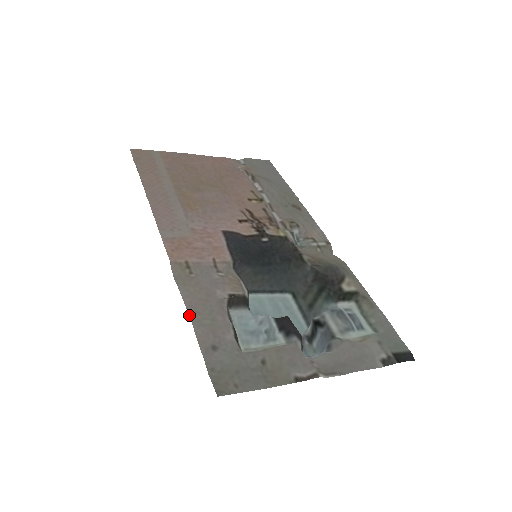
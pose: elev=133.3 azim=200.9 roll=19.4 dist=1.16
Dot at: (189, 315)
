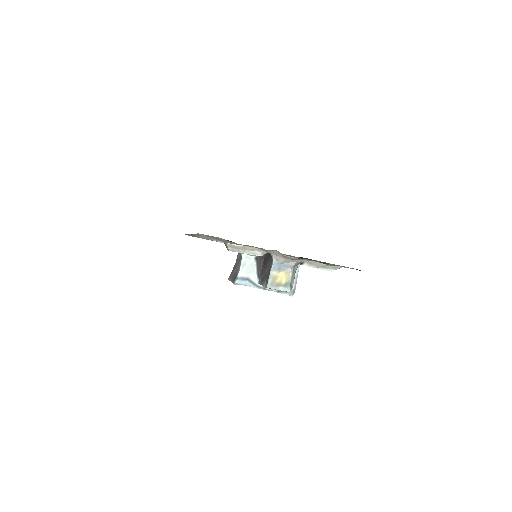
Dot at: (197, 233)
